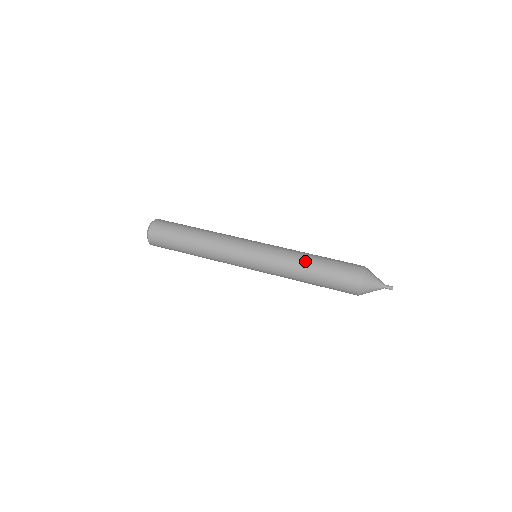
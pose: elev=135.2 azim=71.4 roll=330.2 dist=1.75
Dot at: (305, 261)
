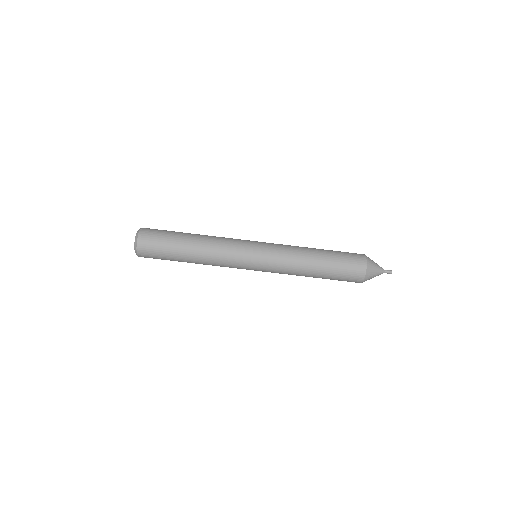
Dot at: (307, 274)
